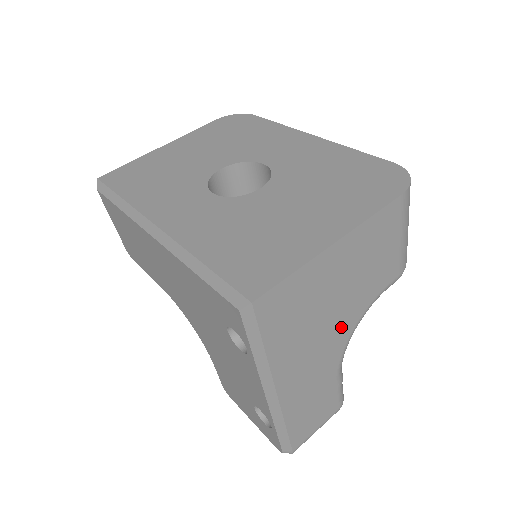
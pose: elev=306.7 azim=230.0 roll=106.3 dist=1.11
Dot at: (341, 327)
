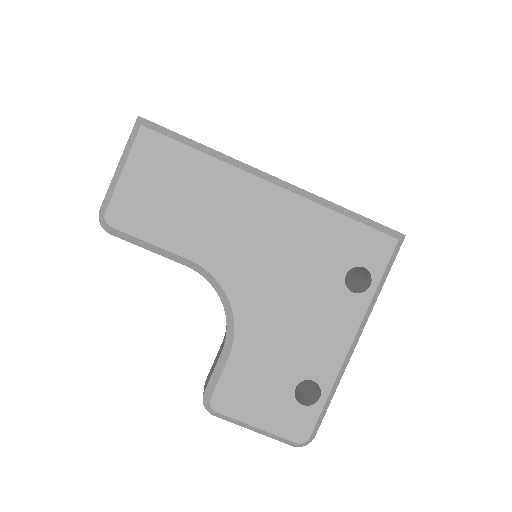
Dot at: occluded
